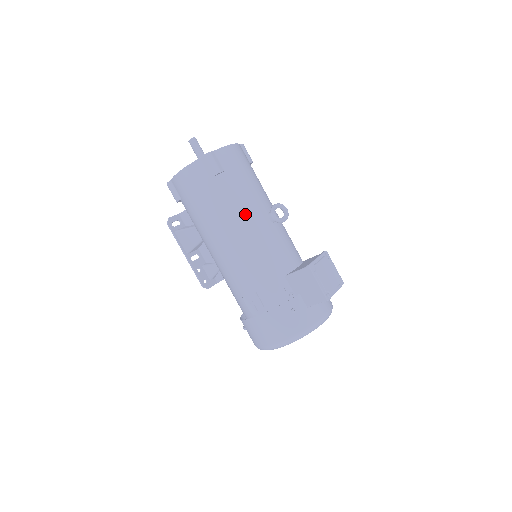
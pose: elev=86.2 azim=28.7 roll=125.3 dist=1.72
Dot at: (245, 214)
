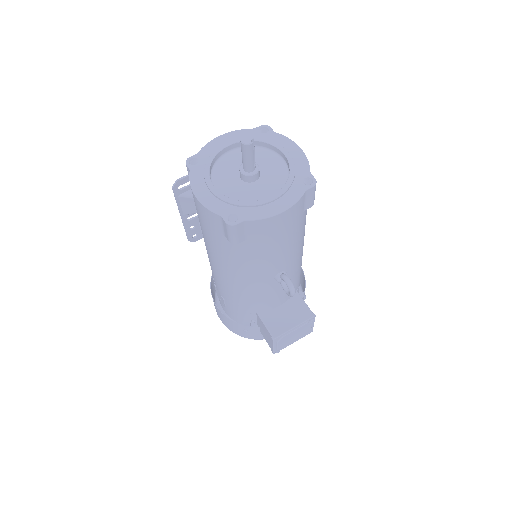
Dot at: (246, 272)
